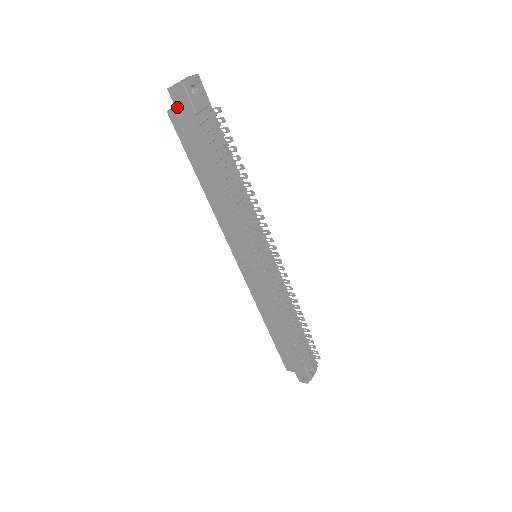
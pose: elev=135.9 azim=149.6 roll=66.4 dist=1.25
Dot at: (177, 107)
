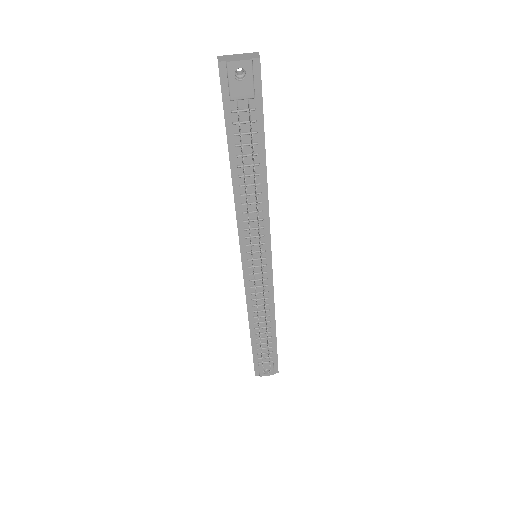
Dot at: occluded
